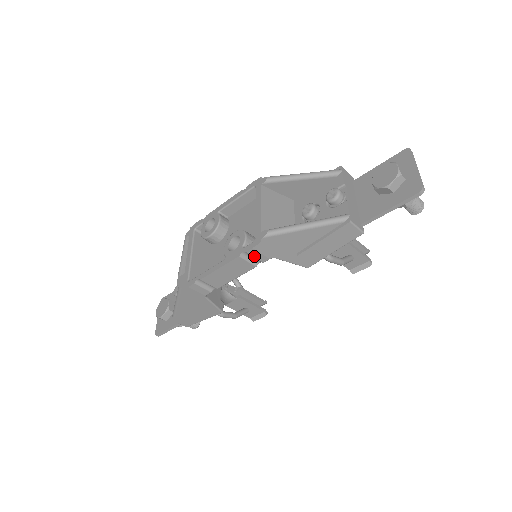
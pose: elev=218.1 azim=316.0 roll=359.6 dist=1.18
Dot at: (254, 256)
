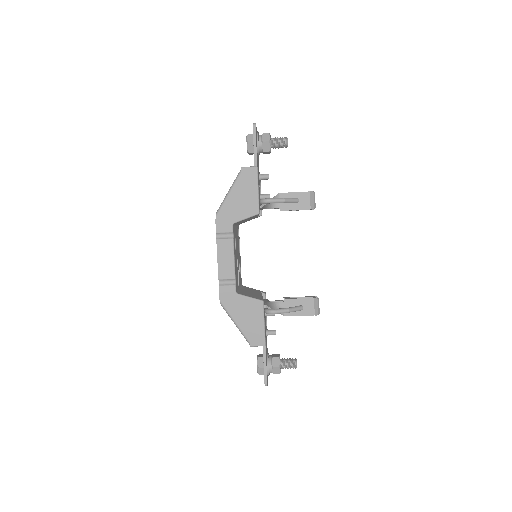
Dot at: (223, 232)
